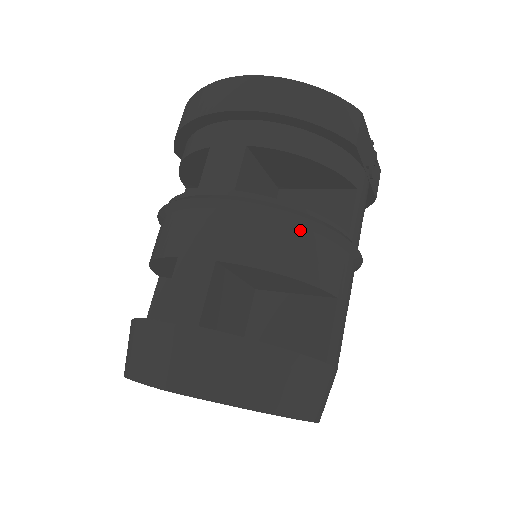
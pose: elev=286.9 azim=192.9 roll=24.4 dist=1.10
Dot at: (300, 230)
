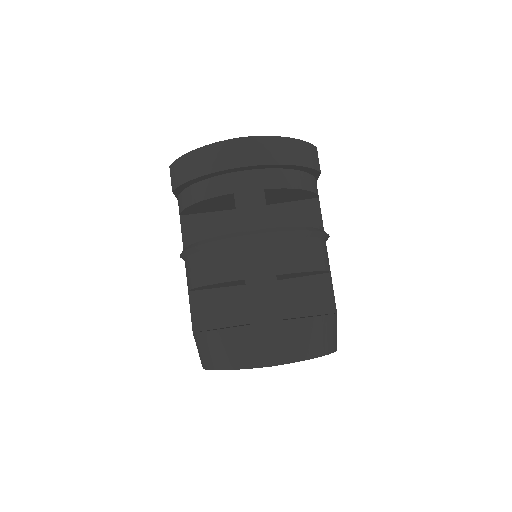
Dot at: (312, 239)
